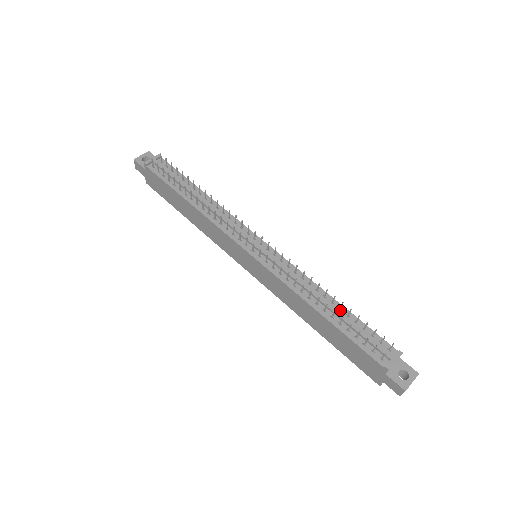
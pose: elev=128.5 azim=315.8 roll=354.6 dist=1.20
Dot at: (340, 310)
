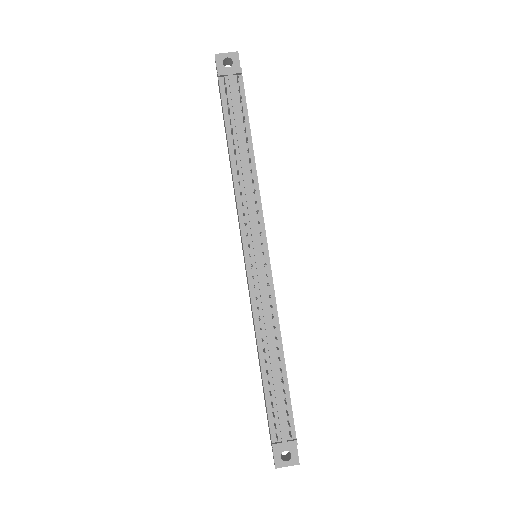
Dot at: (281, 369)
